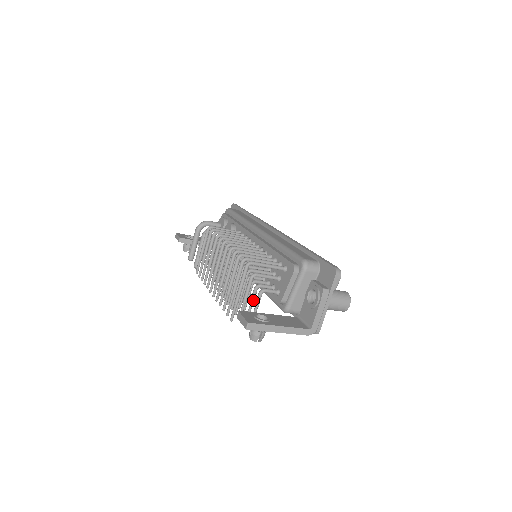
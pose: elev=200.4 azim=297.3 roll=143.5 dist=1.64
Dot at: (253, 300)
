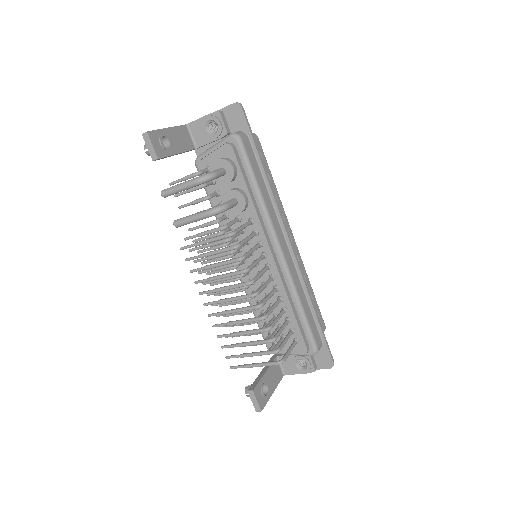
Dot at: occluded
